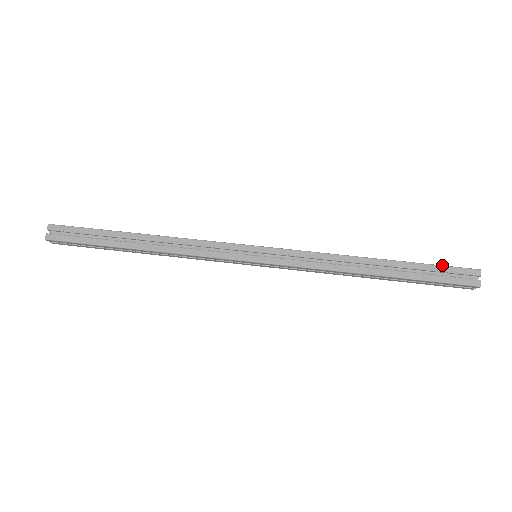
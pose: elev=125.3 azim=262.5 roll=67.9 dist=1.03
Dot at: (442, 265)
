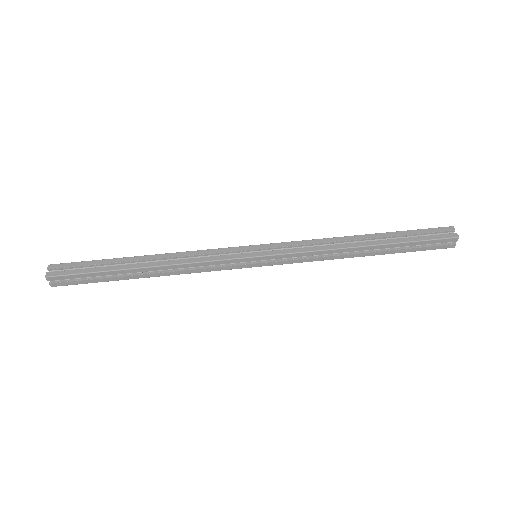
Dot at: (420, 229)
